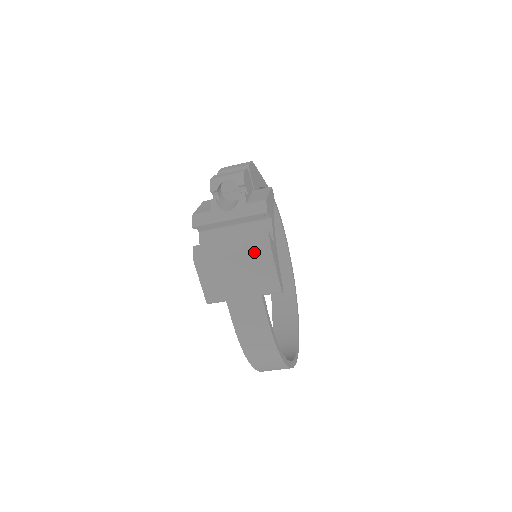
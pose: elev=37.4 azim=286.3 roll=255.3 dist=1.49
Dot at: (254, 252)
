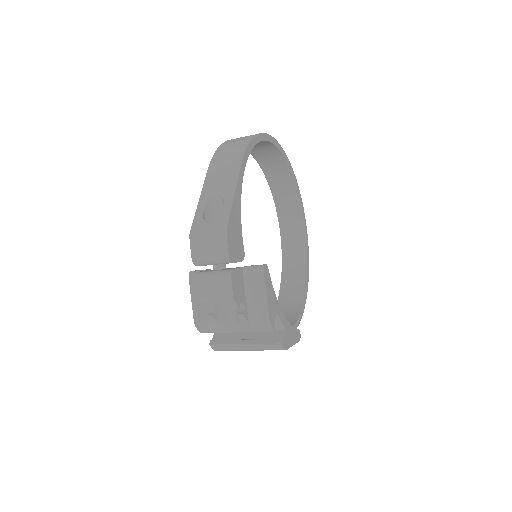
Dot at: occluded
